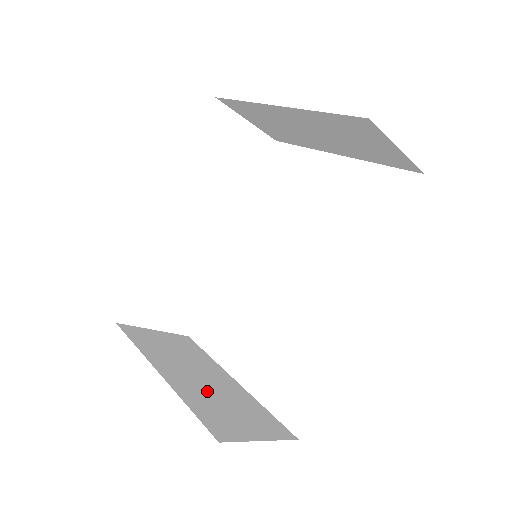
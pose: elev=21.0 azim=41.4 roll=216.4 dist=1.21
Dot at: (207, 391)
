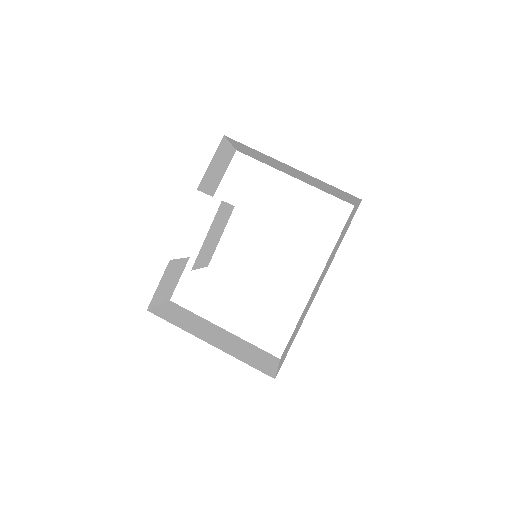
Dot at: (233, 346)
